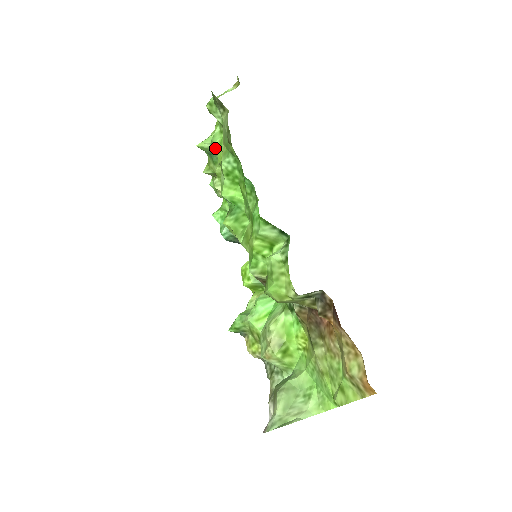
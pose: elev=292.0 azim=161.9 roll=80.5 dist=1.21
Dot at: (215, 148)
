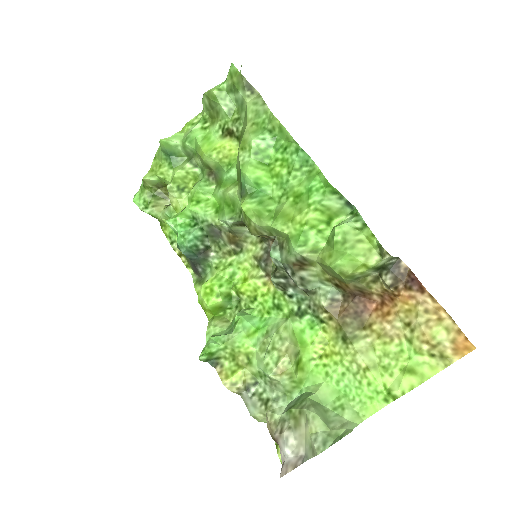
Dot at: (190, 145)
